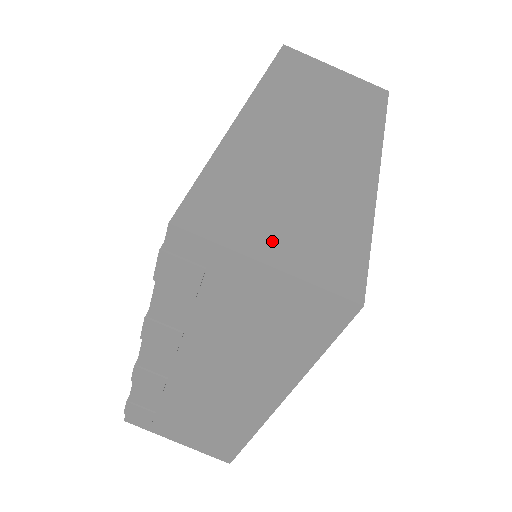
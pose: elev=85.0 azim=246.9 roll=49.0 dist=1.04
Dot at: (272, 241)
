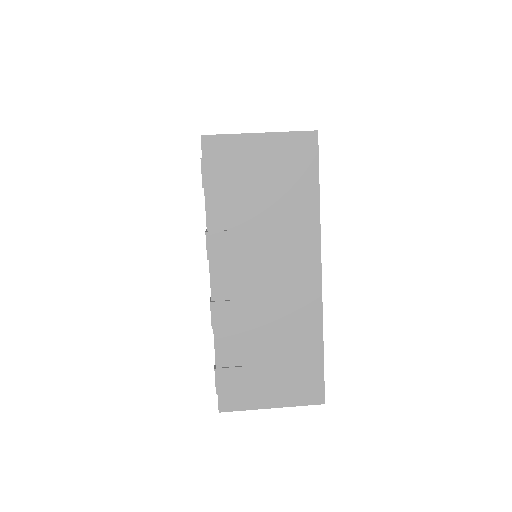
Dot at: occluded
